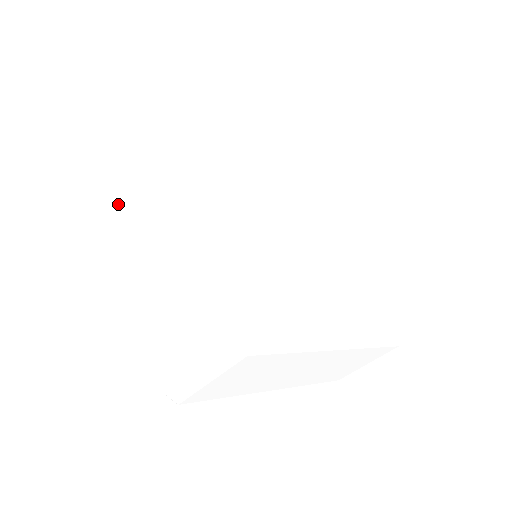
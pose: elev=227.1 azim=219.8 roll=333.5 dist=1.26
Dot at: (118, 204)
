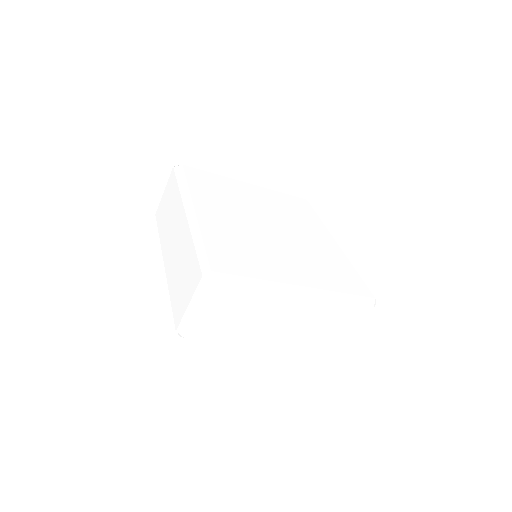
Dot at: (159, 232)
